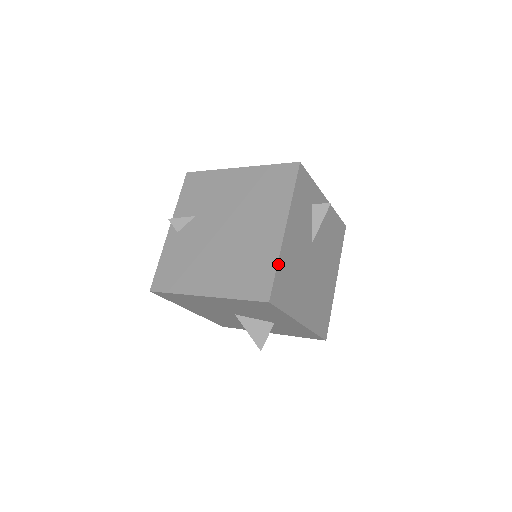
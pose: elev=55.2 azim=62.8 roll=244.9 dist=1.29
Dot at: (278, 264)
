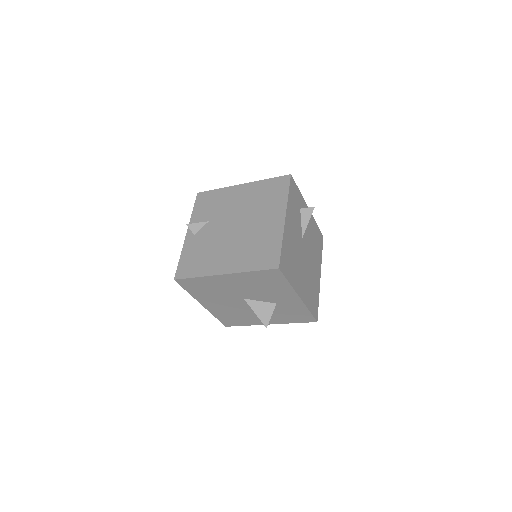
Dot at: (282, 242)
